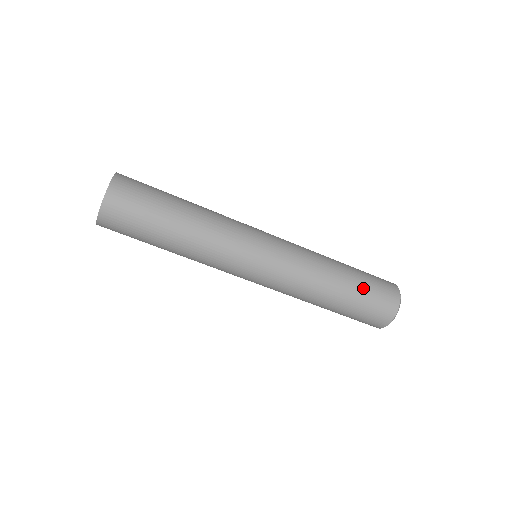
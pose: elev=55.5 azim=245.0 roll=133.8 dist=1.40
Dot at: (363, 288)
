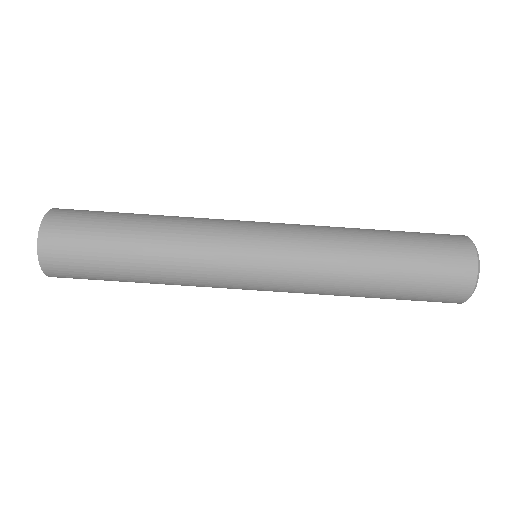
Dot at: occluded
